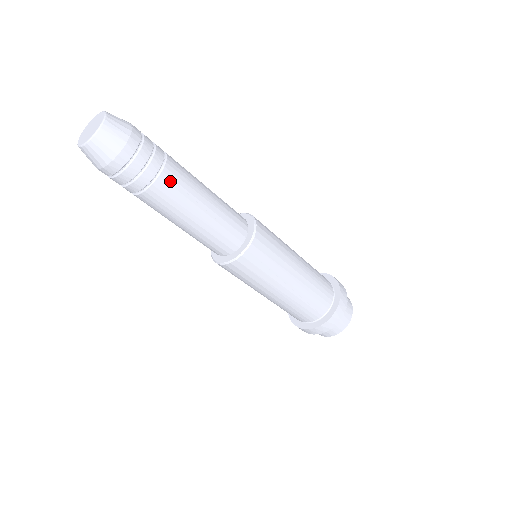
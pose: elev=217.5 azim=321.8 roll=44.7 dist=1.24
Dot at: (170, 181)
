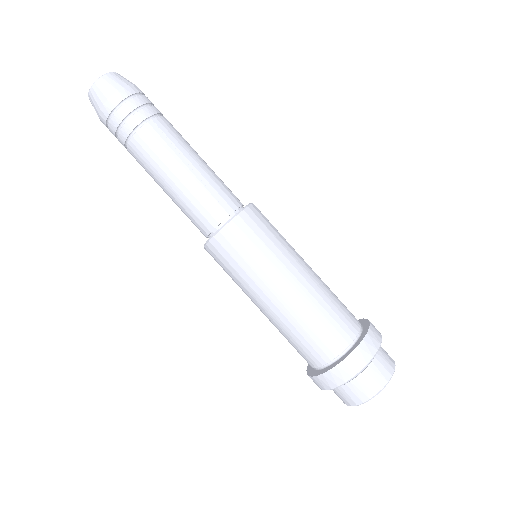
Dot at: (158, 130)
